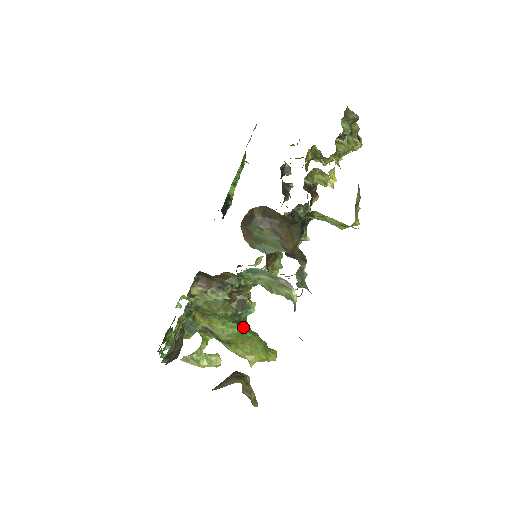
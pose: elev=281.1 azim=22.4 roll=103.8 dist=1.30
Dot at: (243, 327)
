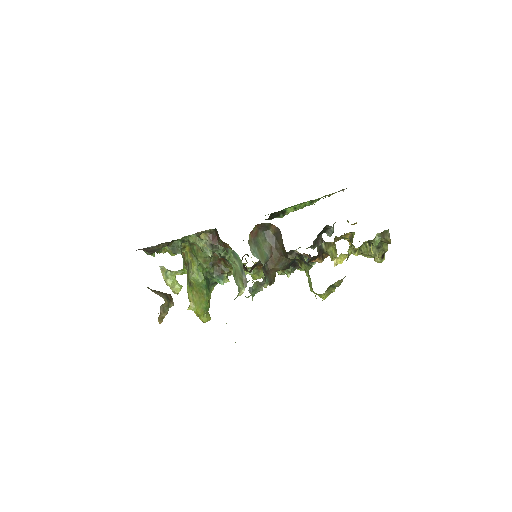
Dot at: (206, 284)
